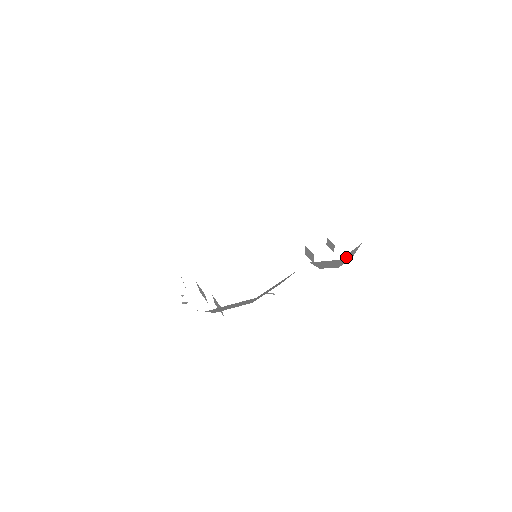
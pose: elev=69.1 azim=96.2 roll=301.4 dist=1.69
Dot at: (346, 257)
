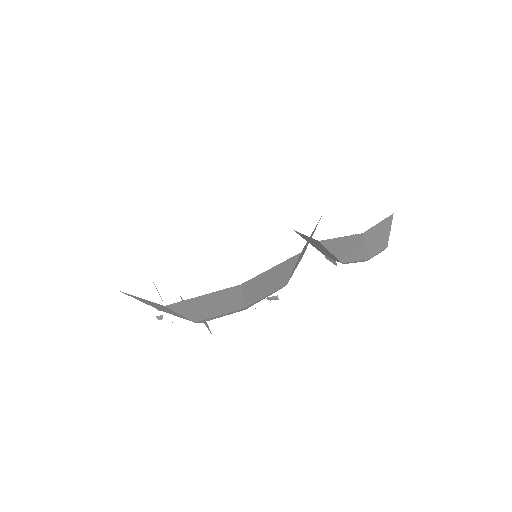
Dot at: (373, 236)
